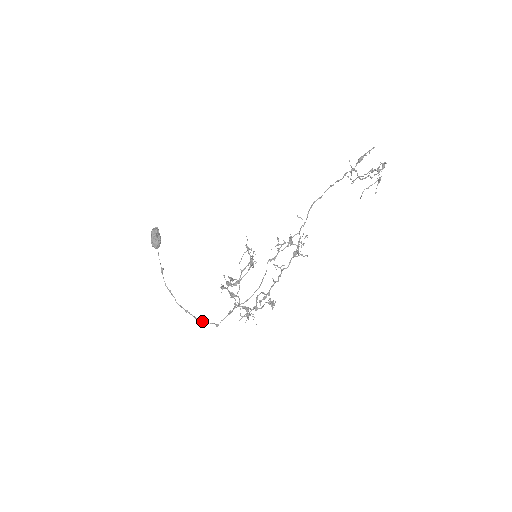
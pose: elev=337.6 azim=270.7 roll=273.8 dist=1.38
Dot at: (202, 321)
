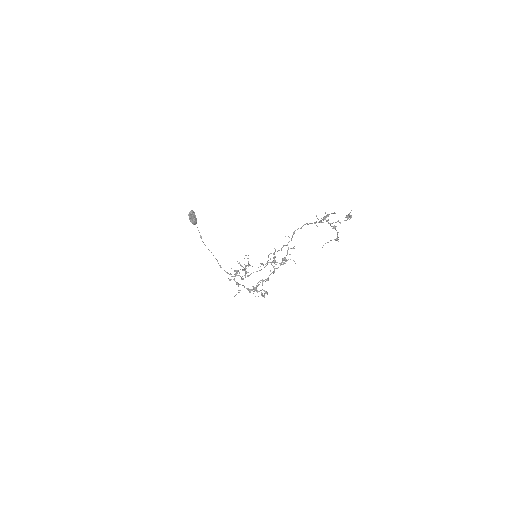
Dot at: occluded
